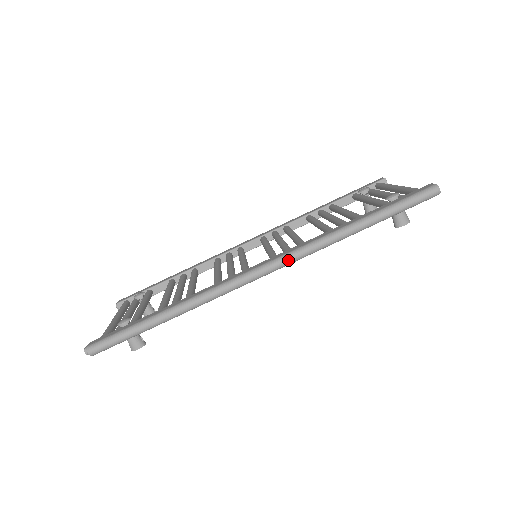
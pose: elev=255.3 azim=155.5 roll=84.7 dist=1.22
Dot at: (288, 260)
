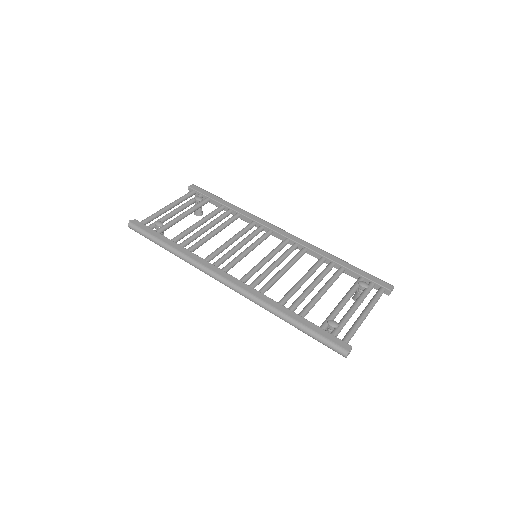
Dot at: (240, 293)
